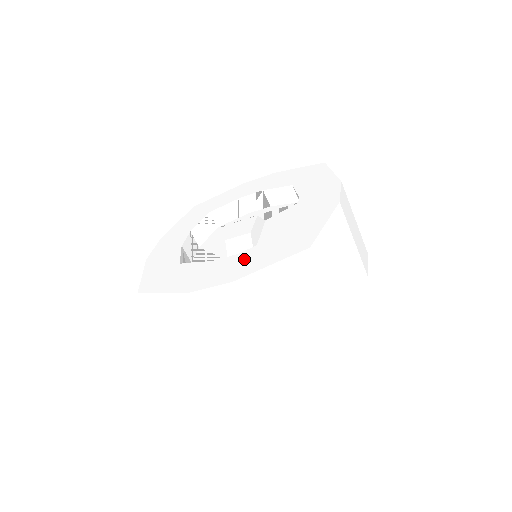
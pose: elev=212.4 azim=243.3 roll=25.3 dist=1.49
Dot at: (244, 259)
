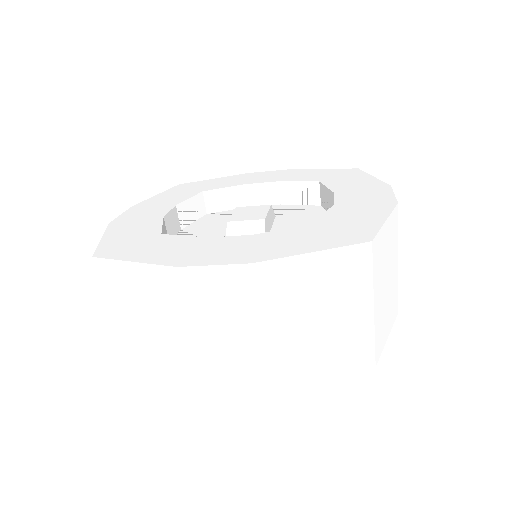
Dot at: (266, 241)
